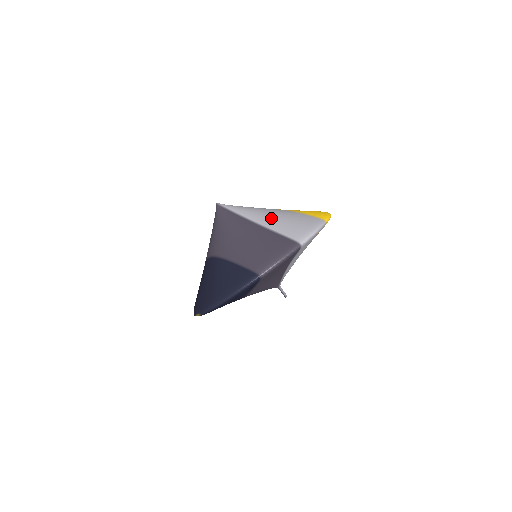
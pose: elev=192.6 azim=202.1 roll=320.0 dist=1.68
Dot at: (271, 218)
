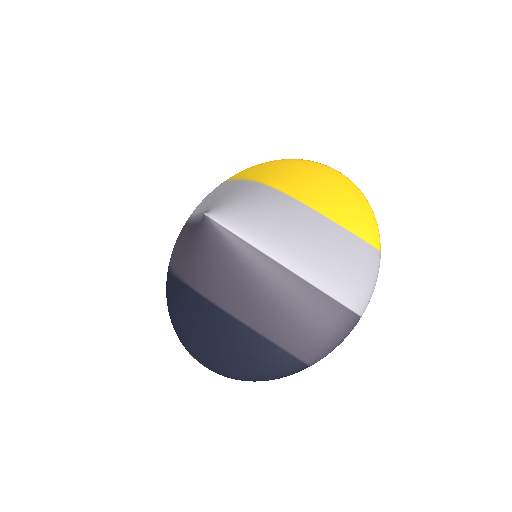
Dot at: (306, 254)
